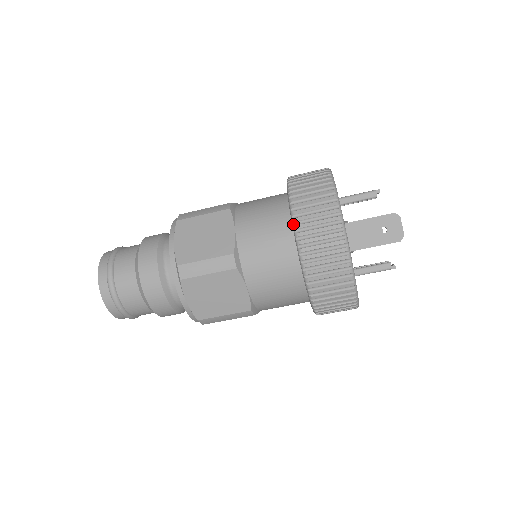
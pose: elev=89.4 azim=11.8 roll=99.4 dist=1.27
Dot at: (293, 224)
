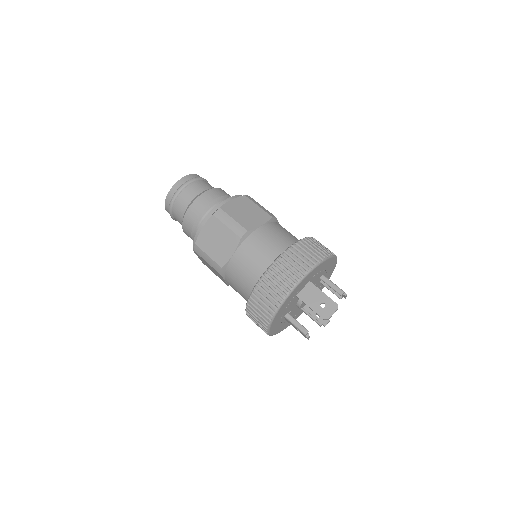
Dot at: (288, 248)
